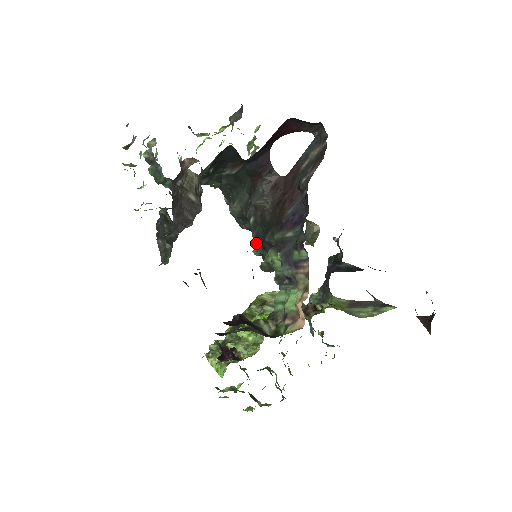
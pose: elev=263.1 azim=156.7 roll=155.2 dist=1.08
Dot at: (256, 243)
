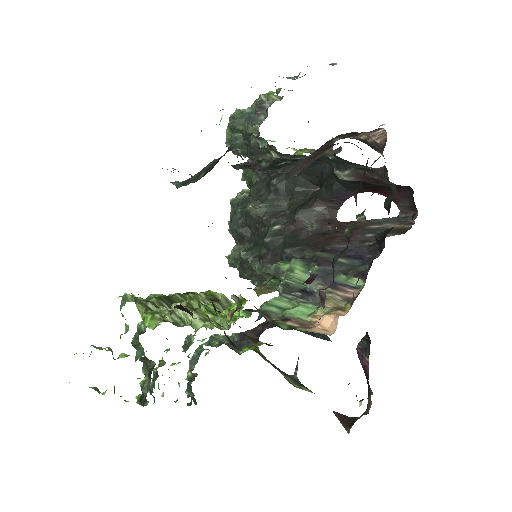
Dot at: (249, 248)
